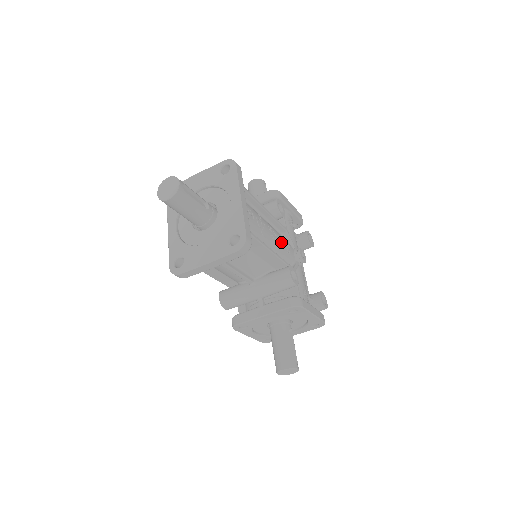
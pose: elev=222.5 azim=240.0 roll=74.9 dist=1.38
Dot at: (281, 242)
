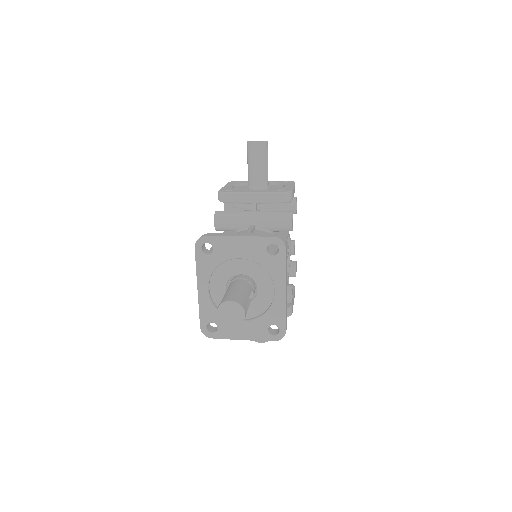
Dot at: (287, 259)
